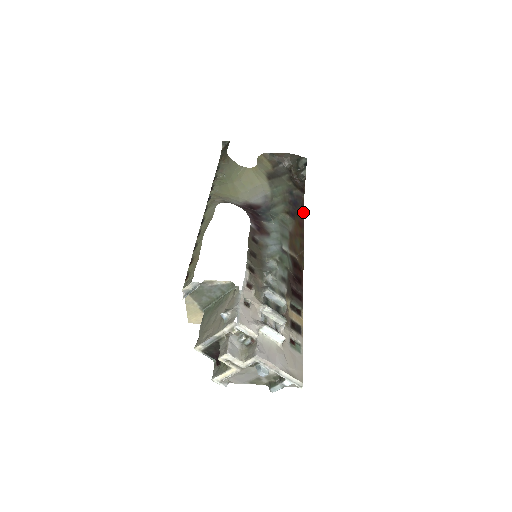
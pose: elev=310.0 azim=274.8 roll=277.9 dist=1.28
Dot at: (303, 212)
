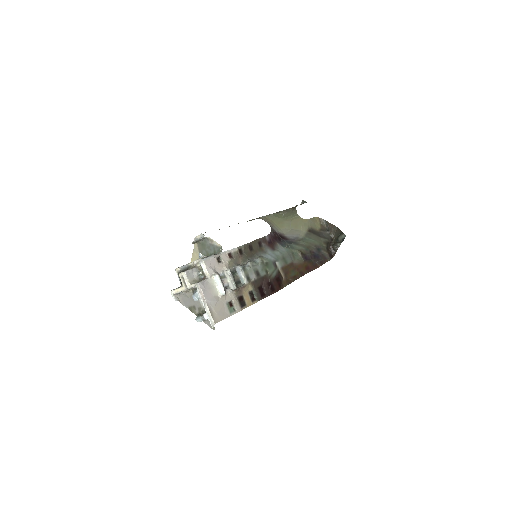
Dot at: (319, 266)
